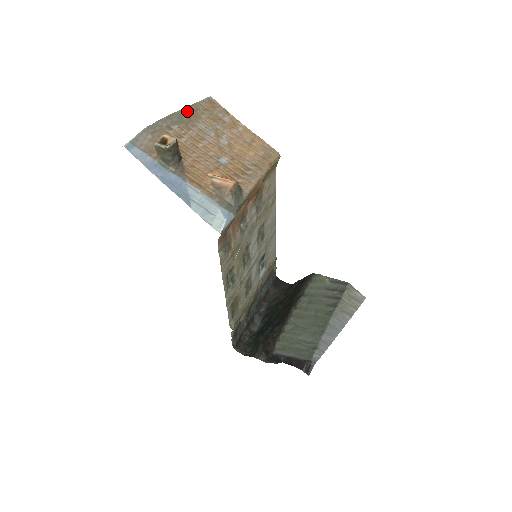
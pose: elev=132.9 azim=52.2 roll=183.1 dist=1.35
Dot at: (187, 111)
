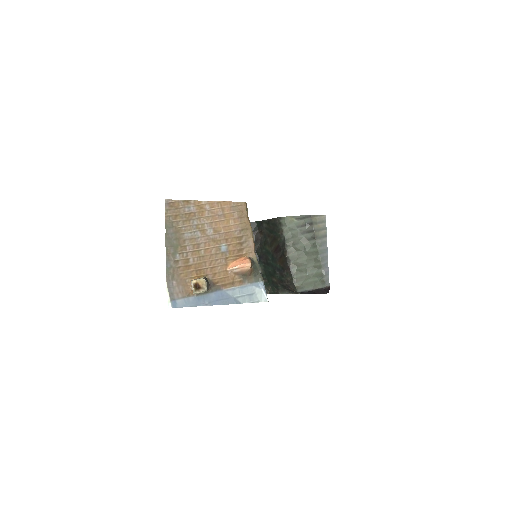
Dot at: (169, 234)
